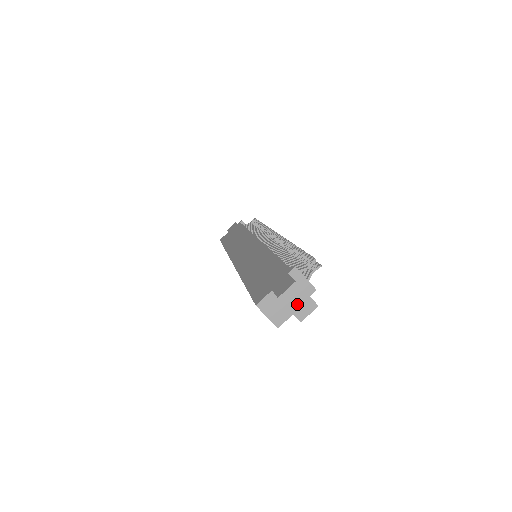
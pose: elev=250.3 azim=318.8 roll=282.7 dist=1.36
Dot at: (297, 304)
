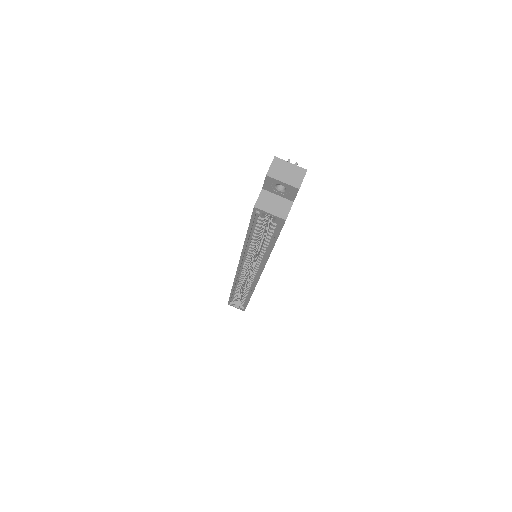
Dot at: (287, 175)
